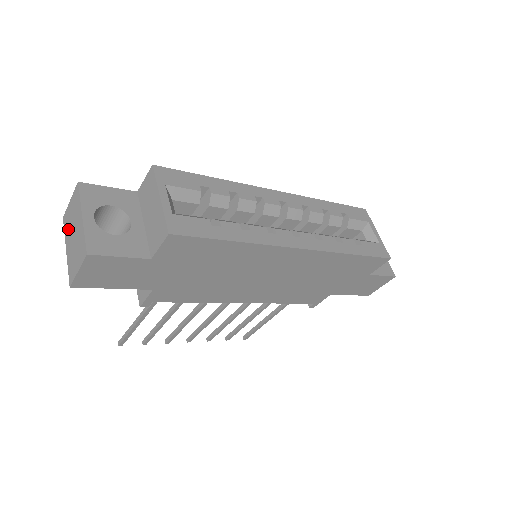
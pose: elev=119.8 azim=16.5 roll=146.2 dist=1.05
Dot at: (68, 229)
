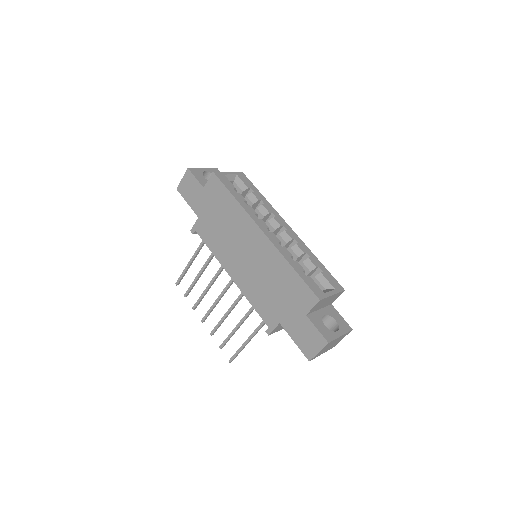
Dot at: occluded
